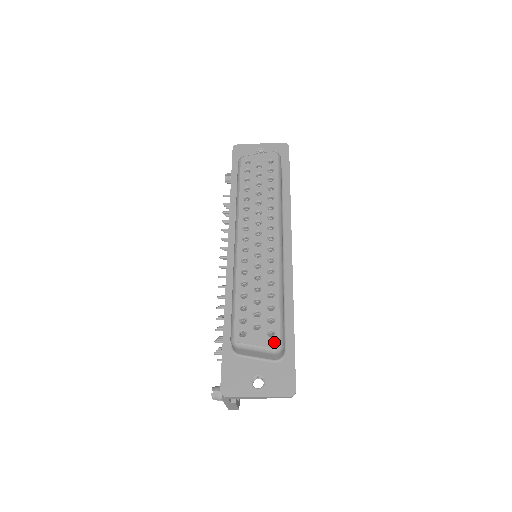
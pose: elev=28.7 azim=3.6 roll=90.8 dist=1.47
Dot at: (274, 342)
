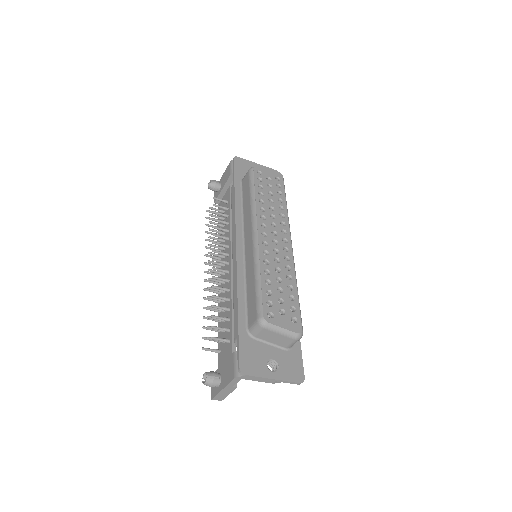
Dot at: (298, 328)
